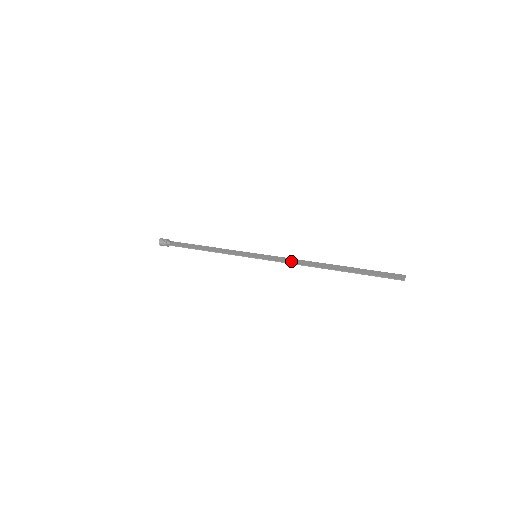
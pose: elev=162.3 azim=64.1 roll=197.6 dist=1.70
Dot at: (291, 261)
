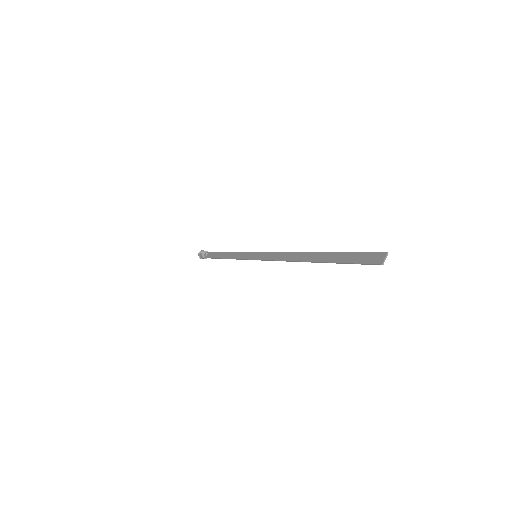
Dot at: (279, 257)
